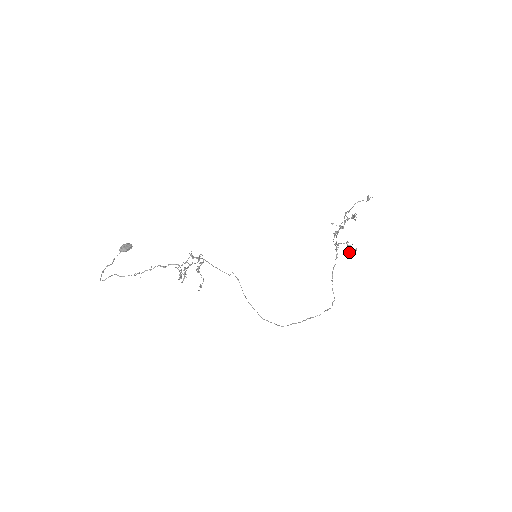
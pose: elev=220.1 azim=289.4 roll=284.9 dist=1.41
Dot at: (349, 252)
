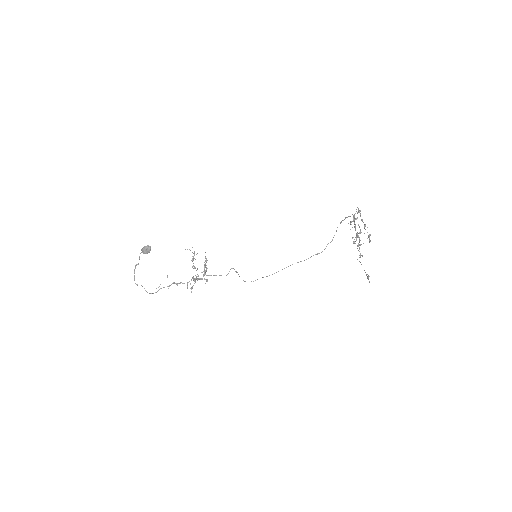
Dot at: (353, 243)
